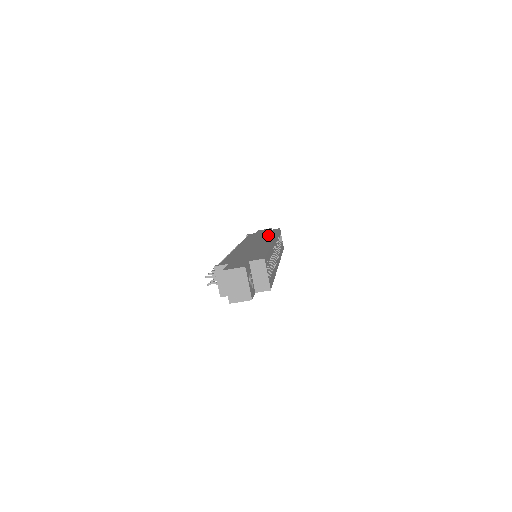
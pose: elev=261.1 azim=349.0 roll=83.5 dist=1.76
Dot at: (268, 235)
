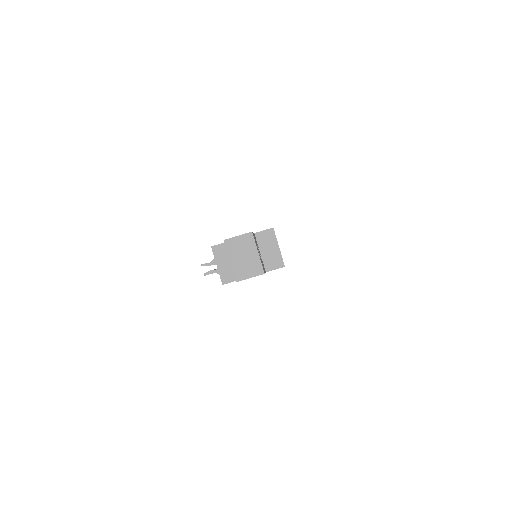
Dot at: occluded
